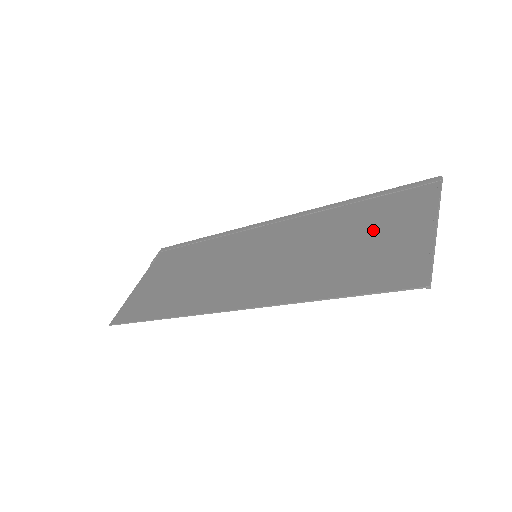
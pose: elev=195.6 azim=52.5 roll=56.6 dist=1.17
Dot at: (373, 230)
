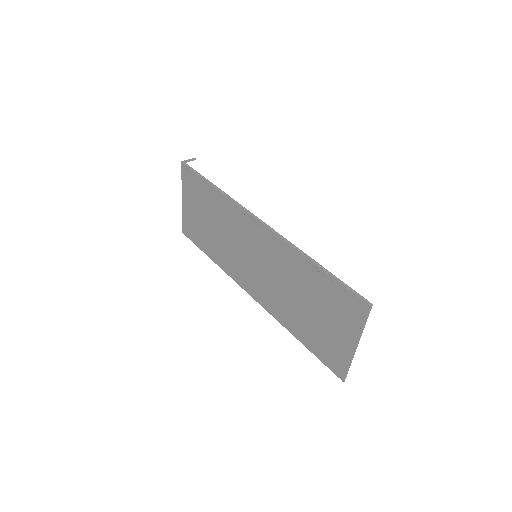
Dot at: (323, 313)
